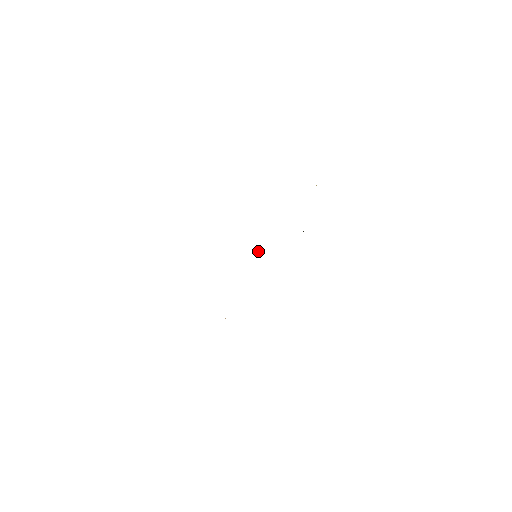
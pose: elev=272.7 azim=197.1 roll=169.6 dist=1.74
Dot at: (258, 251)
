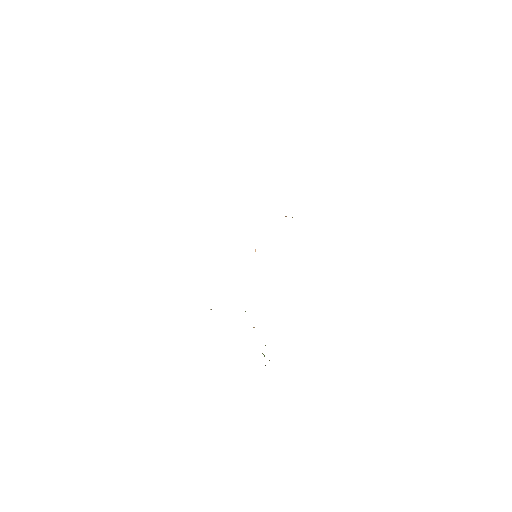
Dot at: (255, 250)
